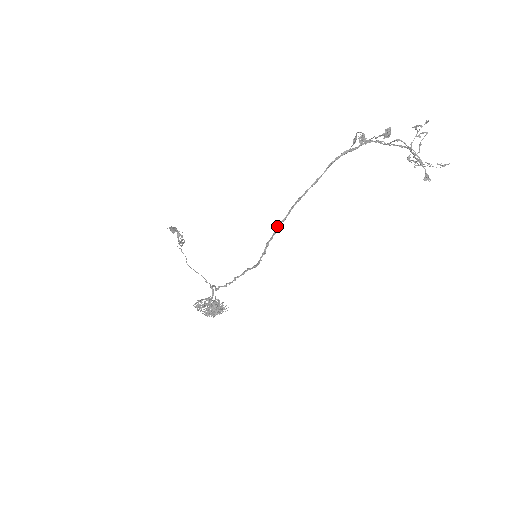
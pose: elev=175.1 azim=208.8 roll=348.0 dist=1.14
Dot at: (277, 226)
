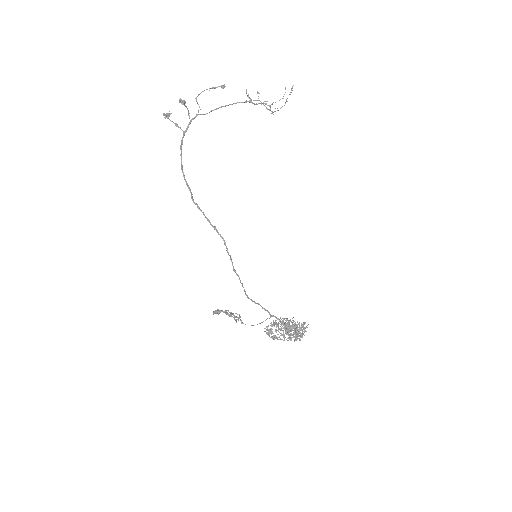
Dot at: occluded
